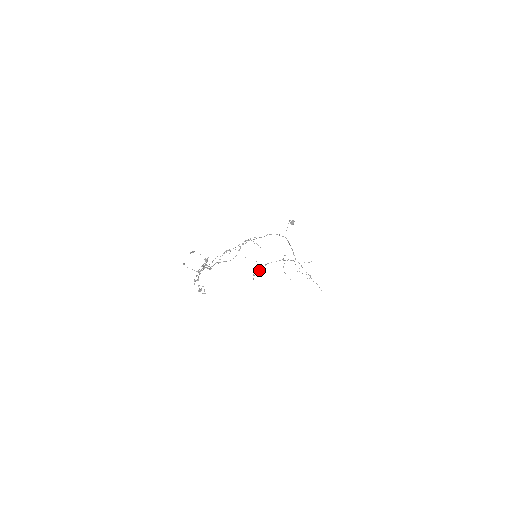
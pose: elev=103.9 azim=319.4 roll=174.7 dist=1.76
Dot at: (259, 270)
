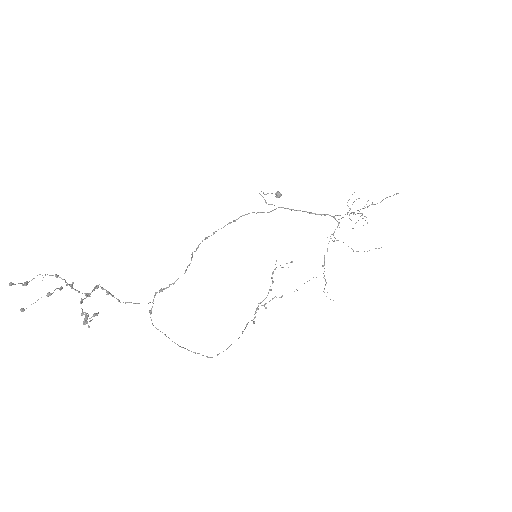
Dot at: (325, 284)
